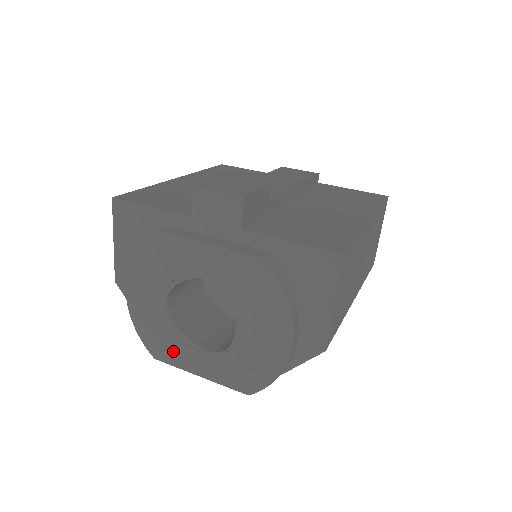
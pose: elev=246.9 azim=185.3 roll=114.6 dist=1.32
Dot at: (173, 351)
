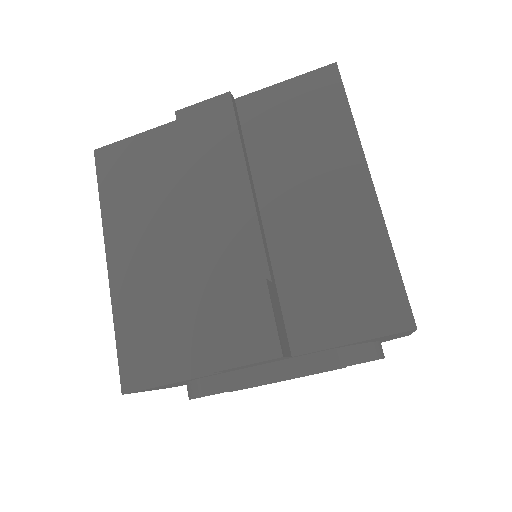
Dot at: occluded
